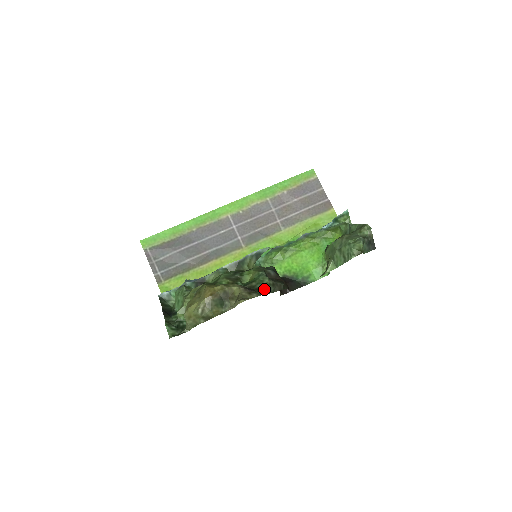
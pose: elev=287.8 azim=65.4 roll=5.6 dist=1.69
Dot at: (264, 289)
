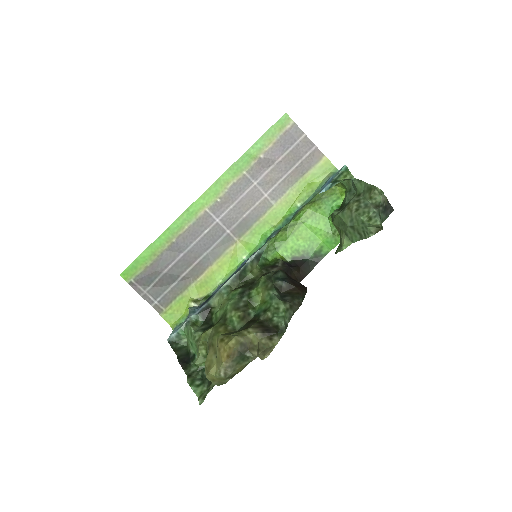
Dot at: (284, 324)
